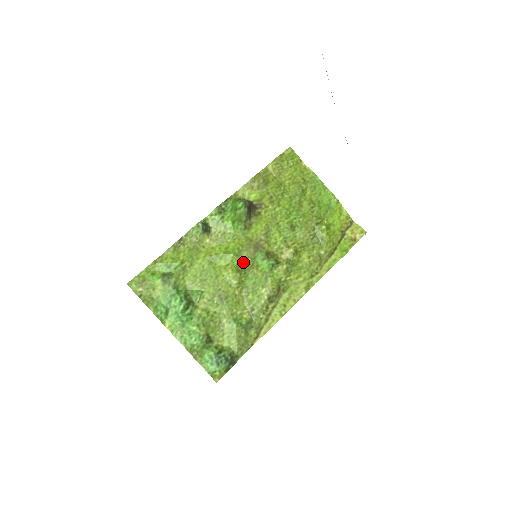
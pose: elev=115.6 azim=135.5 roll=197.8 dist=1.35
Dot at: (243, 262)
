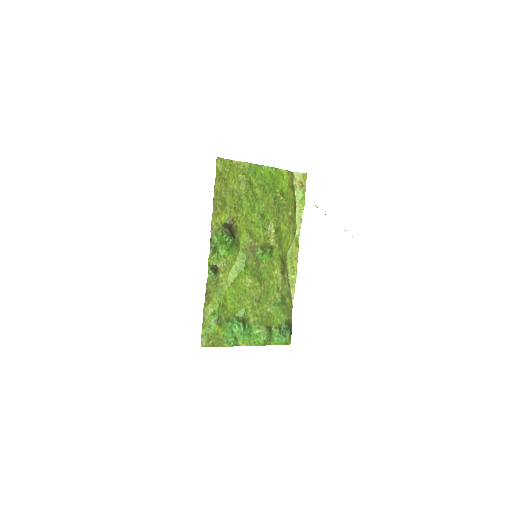
Dot at: (252, 268)
